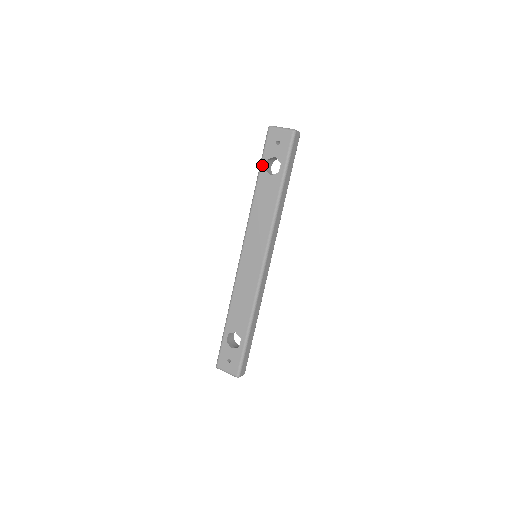
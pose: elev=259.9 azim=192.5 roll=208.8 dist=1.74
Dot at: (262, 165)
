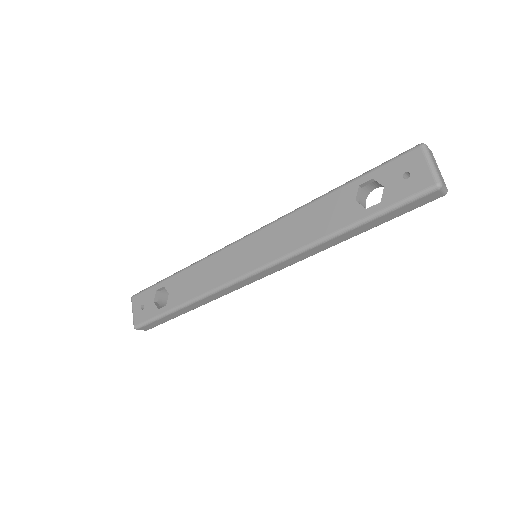
Dot at: (362, 178)
